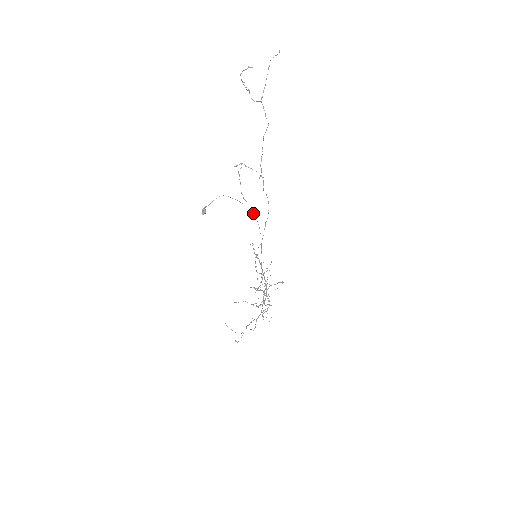
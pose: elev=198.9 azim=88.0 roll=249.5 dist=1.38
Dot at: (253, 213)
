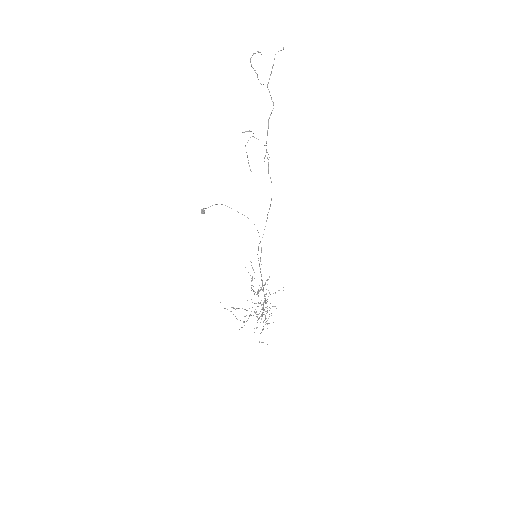
Dot at: occluded
